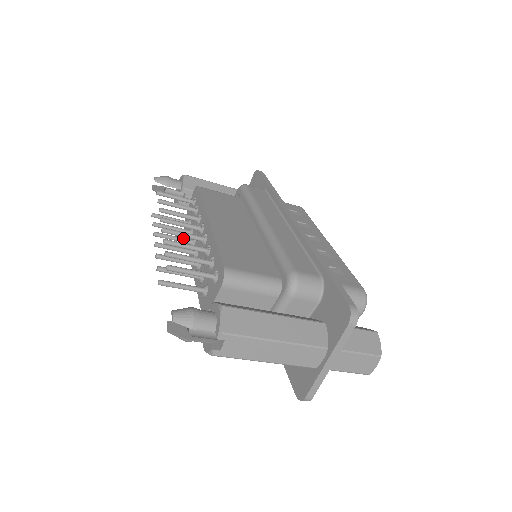
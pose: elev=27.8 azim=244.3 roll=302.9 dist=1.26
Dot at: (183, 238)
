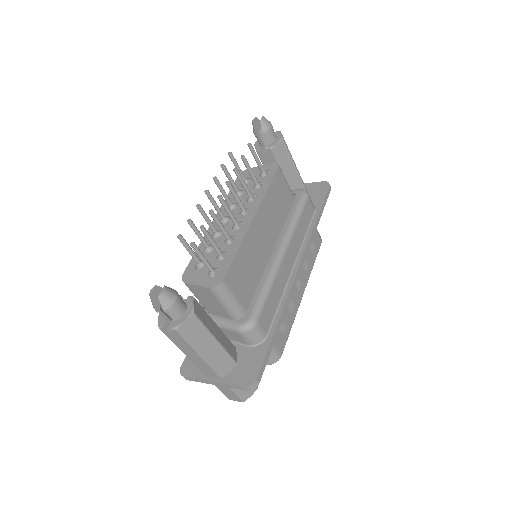
Dot at: (229, 198)
